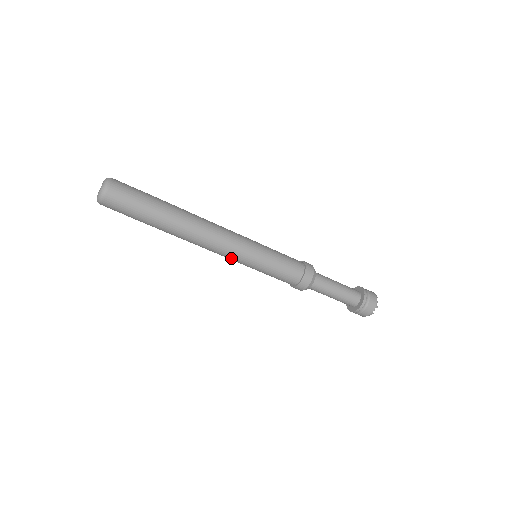
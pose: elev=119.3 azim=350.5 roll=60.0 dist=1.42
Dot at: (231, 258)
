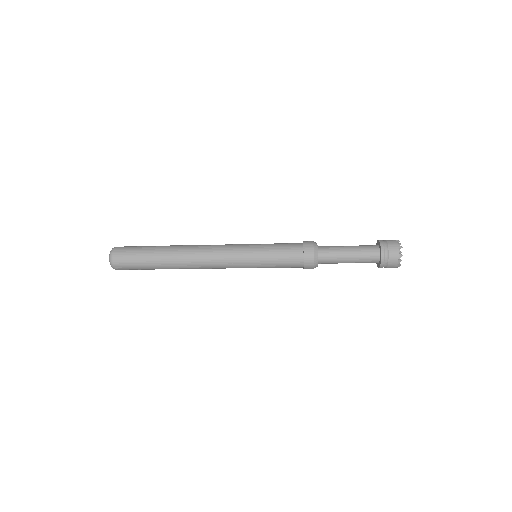
Dot at: (232, 264)
